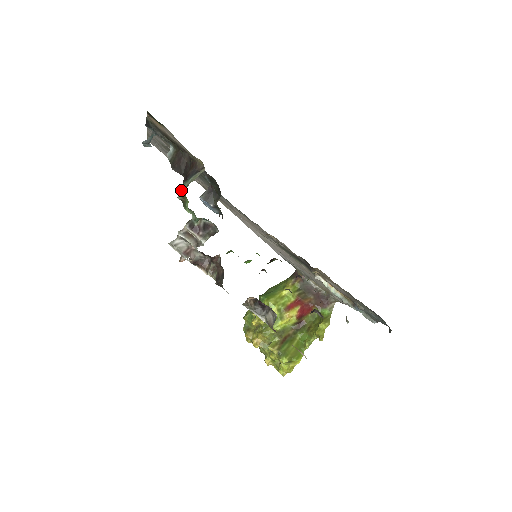
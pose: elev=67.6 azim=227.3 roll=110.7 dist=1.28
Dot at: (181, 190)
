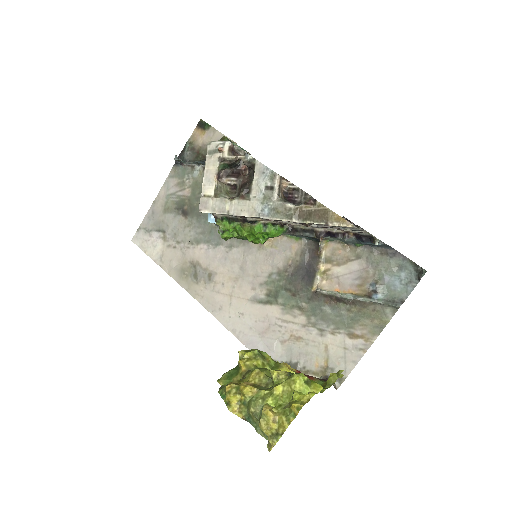
Dot at: occluded
